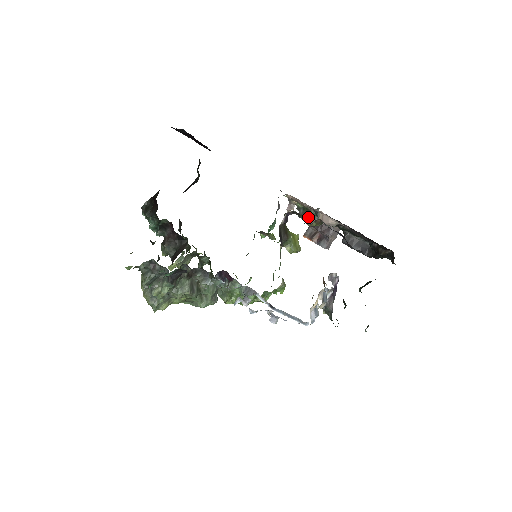
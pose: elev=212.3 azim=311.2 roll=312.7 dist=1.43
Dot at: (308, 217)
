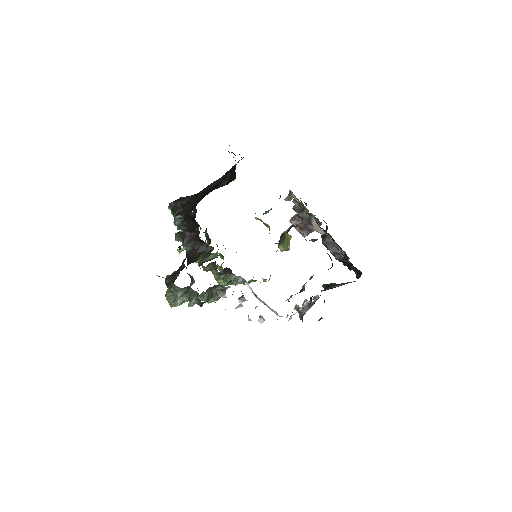
Dot at: (301, 213)
